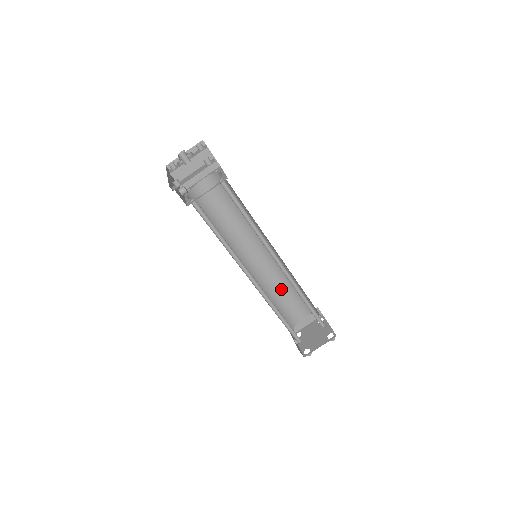
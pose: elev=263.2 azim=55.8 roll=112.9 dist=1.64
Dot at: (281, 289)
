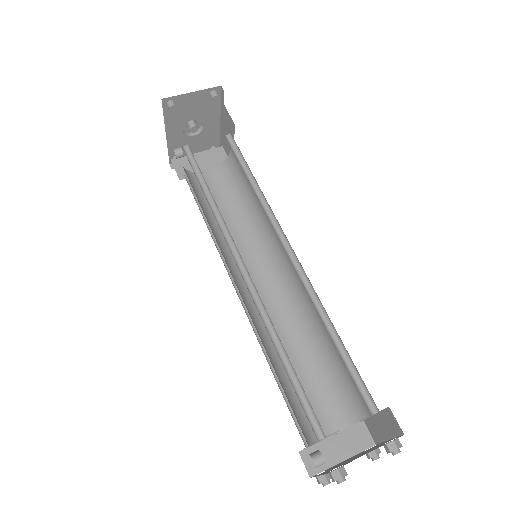
Dot at: (293, 355)
